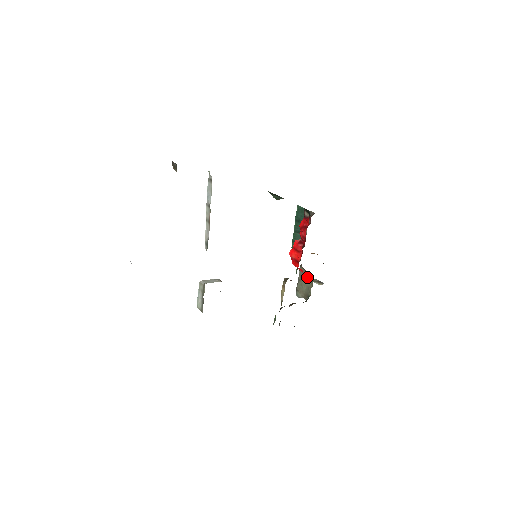
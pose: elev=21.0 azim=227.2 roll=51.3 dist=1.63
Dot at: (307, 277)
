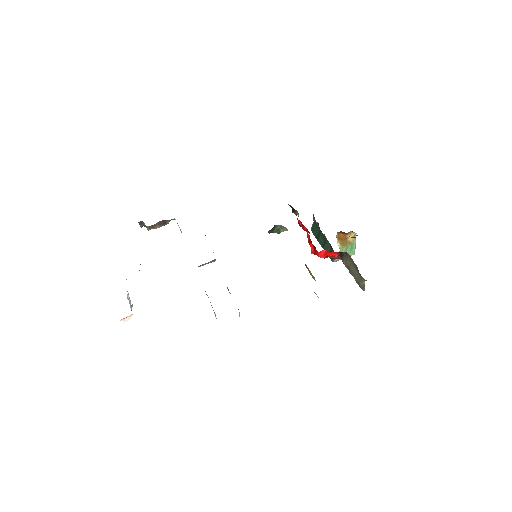
Dot at: (348, 260)
